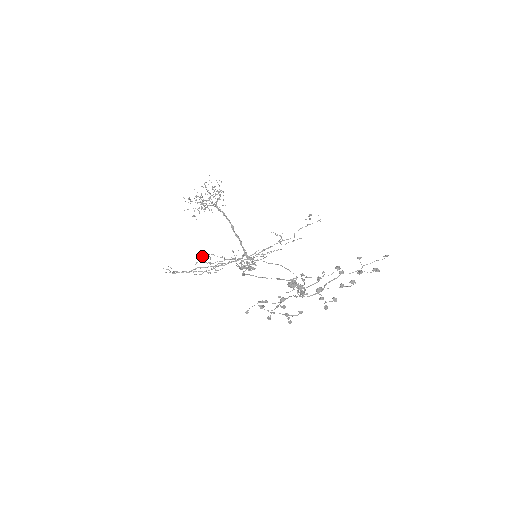
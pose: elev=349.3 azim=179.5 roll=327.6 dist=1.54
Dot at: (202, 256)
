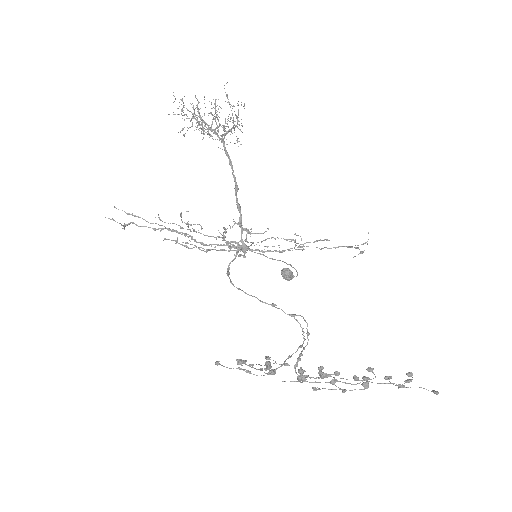
Dot at: (177, 242)
